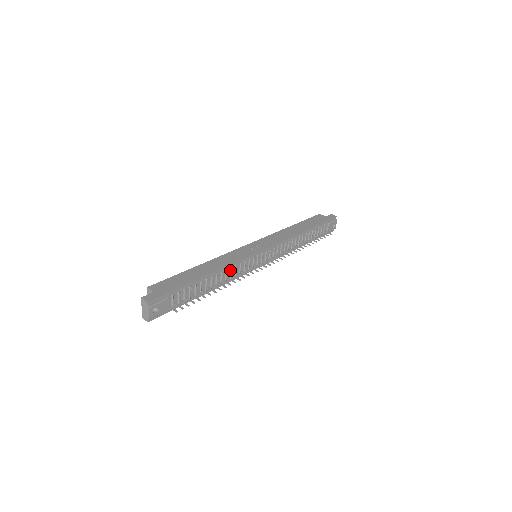
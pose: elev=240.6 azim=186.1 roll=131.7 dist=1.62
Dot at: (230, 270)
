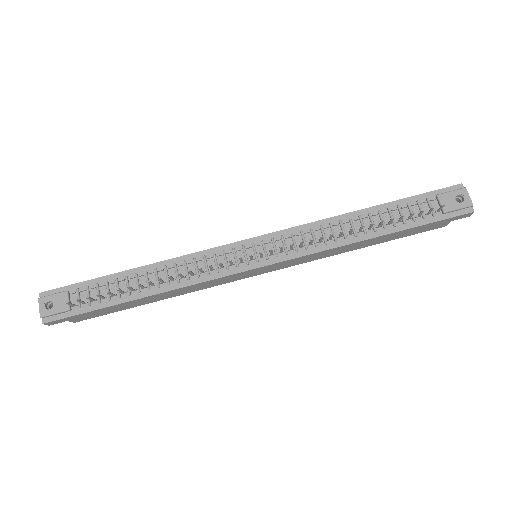
Dot at: (182, 264)
